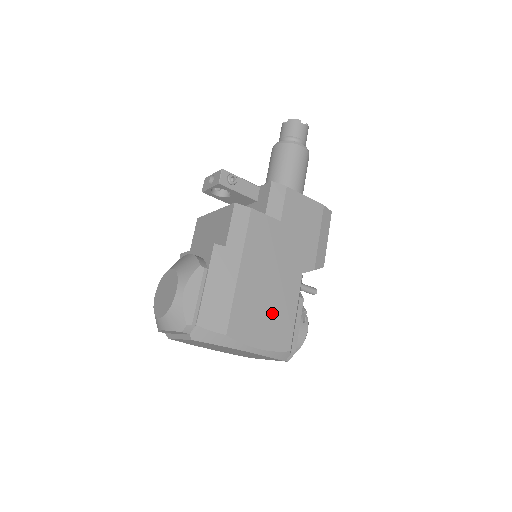
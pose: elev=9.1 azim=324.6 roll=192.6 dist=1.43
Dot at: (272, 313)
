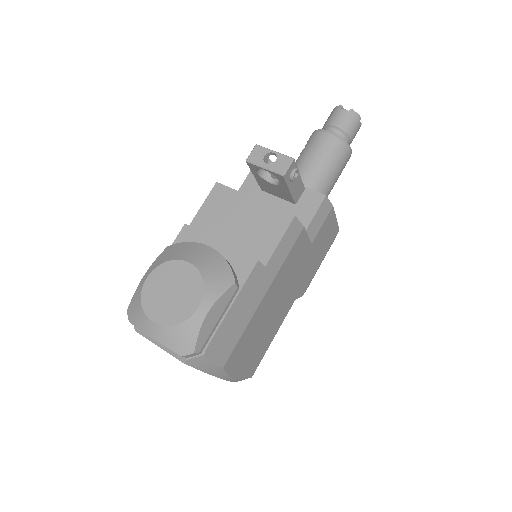
Dot at: (260, 341)
